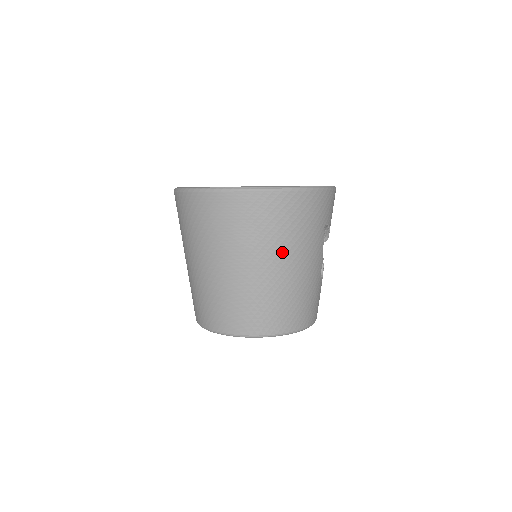
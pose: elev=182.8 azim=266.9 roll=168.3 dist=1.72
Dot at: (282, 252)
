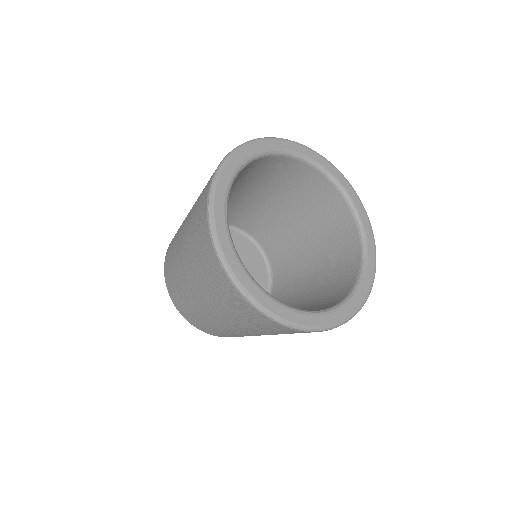
Dot at: occluded
